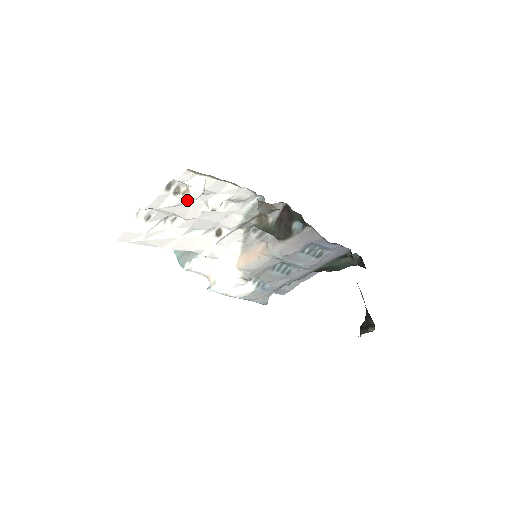
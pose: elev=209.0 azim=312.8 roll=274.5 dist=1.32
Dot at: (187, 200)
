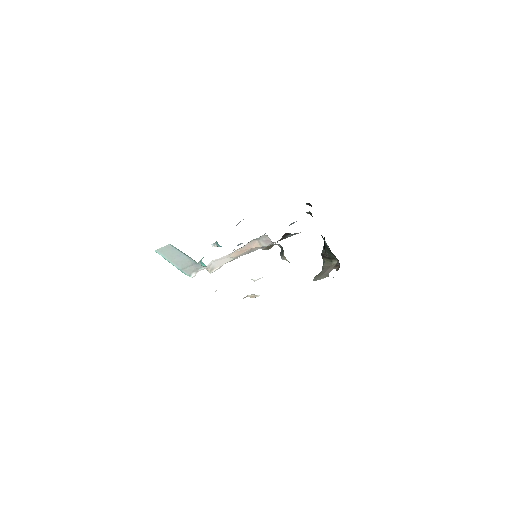
Dot at: occluded
